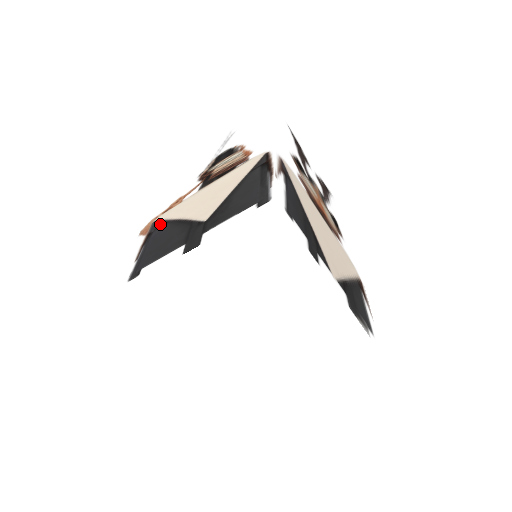
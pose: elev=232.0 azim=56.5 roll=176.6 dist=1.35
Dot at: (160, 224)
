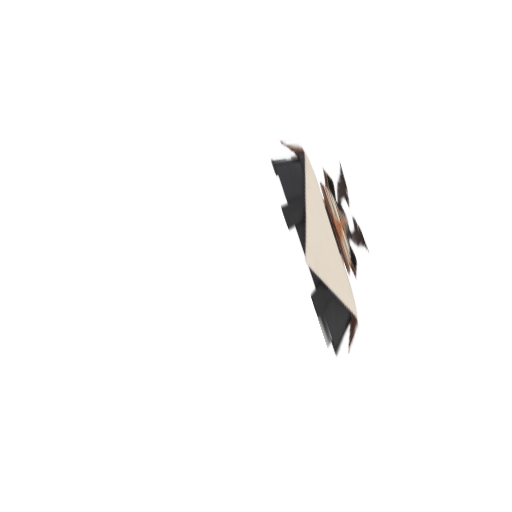
Dot at: occluded
